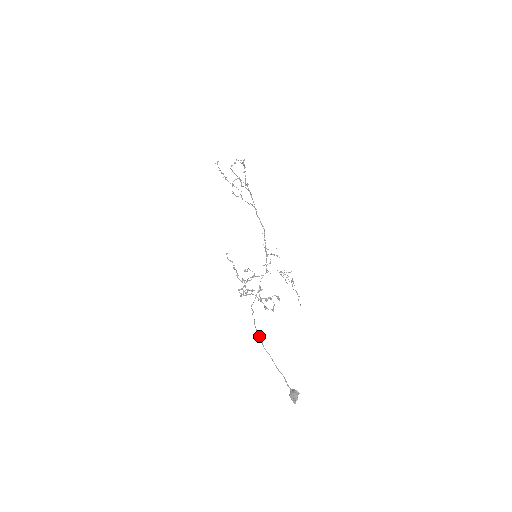
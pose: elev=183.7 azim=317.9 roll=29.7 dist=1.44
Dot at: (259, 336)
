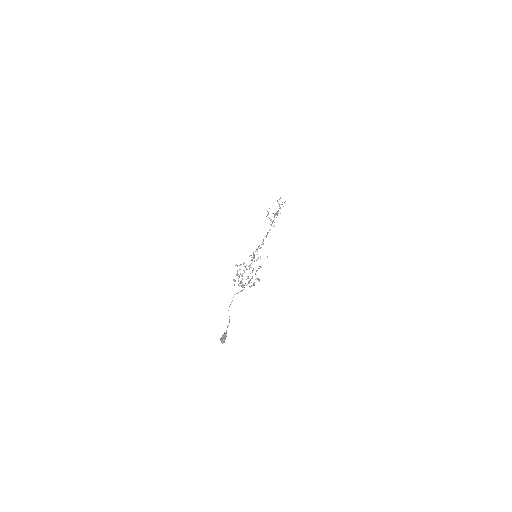
Dot at: (229, 306)
